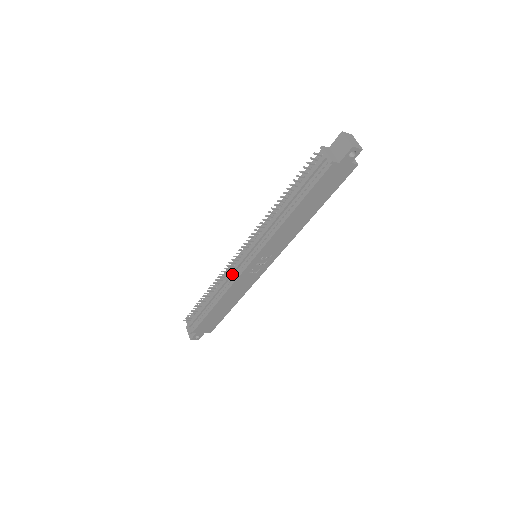
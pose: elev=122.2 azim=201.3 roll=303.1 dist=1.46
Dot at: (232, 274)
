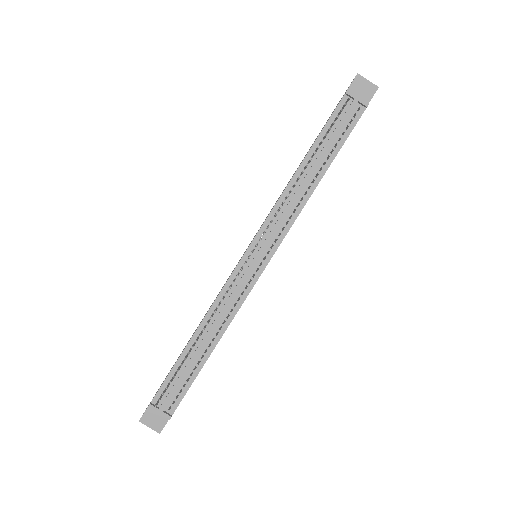
Dot at: (237, 292)
